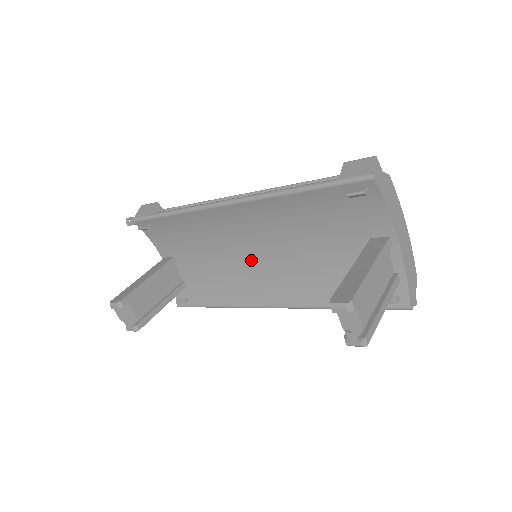
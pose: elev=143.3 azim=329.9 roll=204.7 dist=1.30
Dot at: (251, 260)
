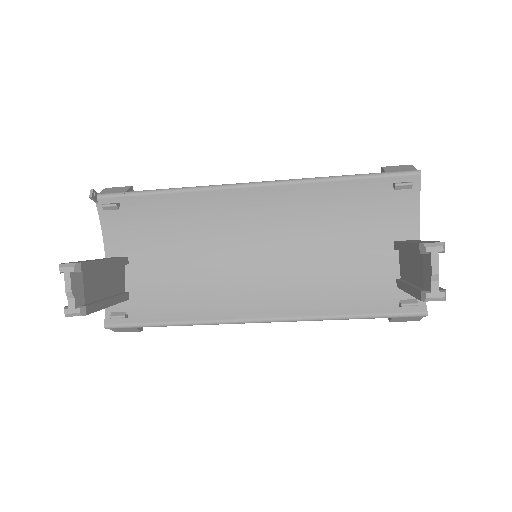
Dot at: (244, 263)
